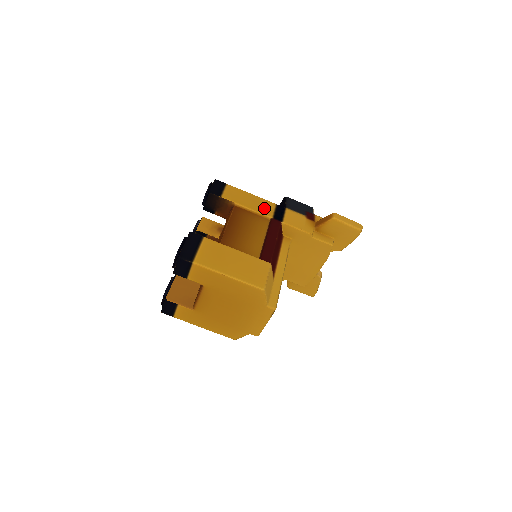
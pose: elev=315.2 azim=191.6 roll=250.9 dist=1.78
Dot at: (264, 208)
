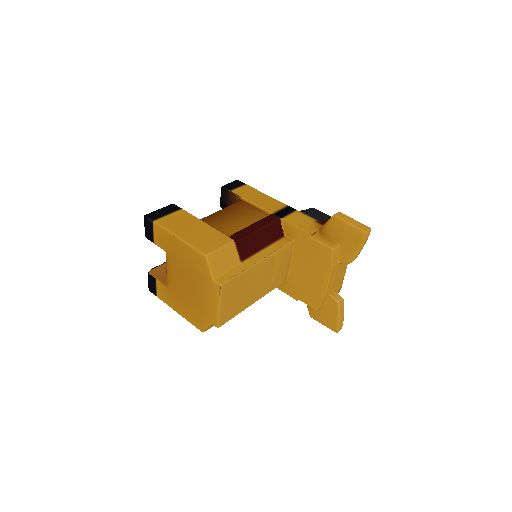
Dot at: (270, 205)
